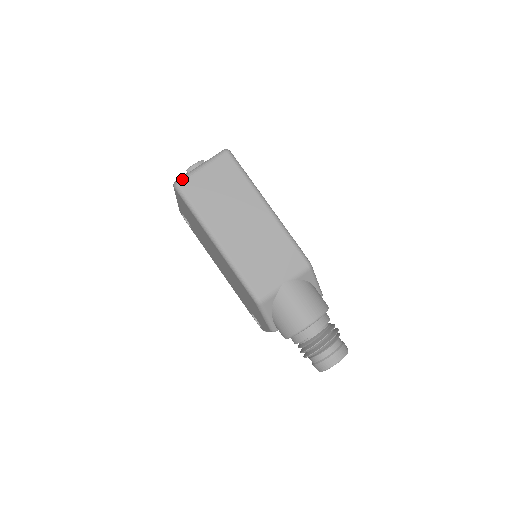
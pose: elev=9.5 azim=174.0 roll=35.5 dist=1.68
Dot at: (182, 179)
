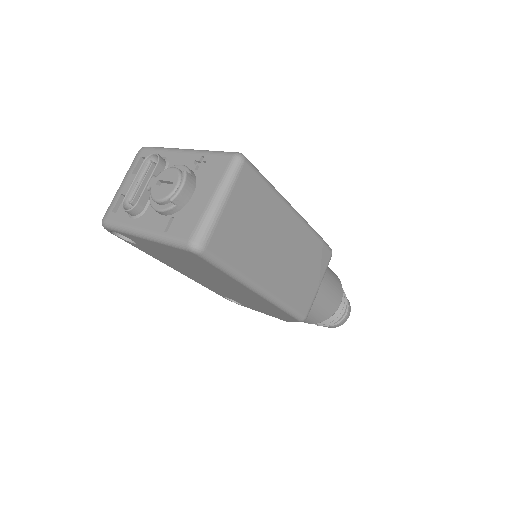
Dot at: (205, 237)
